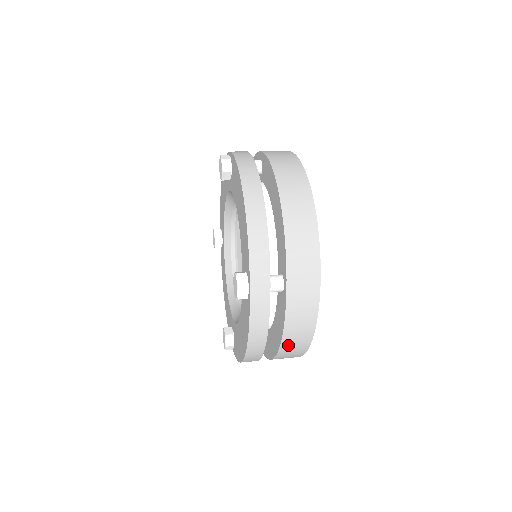
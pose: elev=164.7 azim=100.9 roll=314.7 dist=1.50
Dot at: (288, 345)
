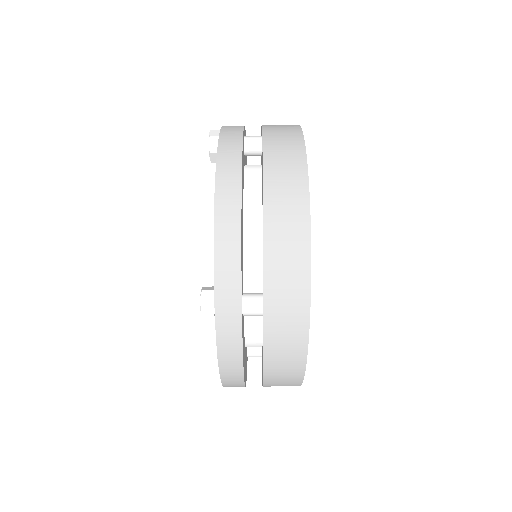
Dot at: (274, 164)
